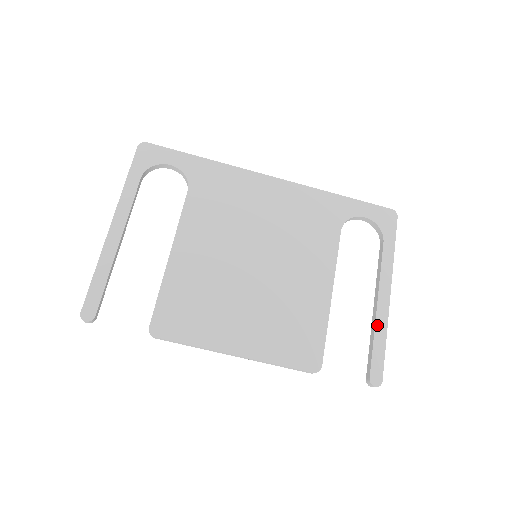
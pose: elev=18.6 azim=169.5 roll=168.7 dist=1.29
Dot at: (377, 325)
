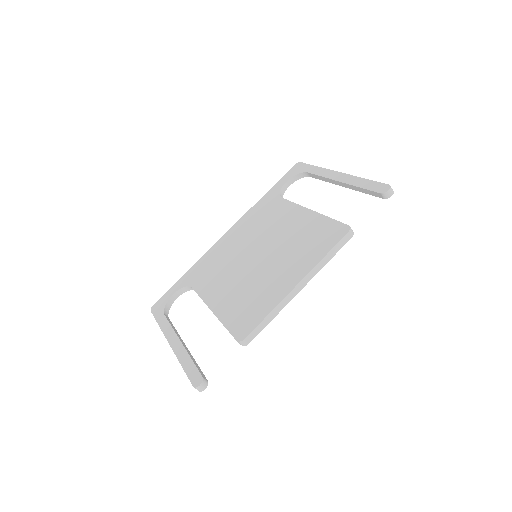
Dot at: (350, 183)
